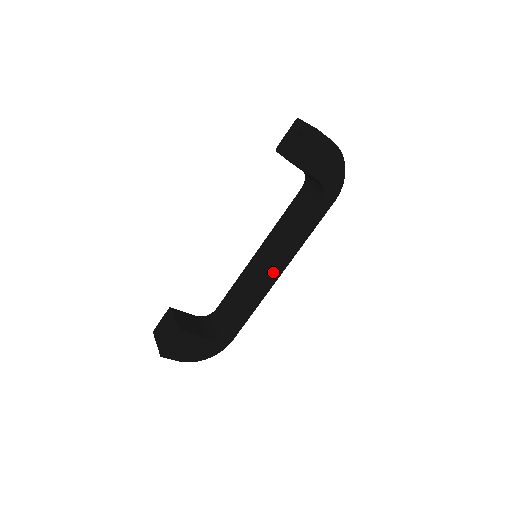
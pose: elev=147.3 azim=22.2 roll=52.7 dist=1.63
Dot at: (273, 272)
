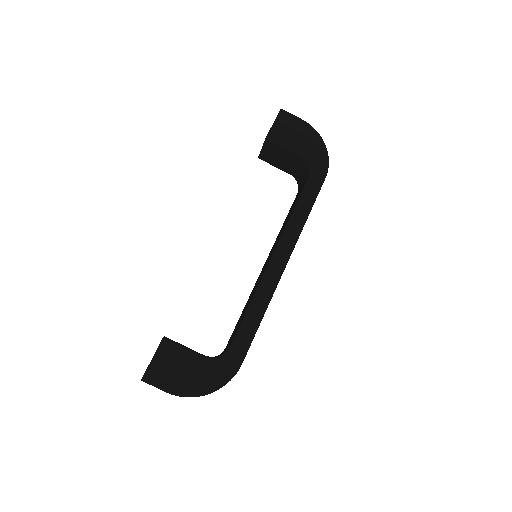
Dot at: (274, 259)
